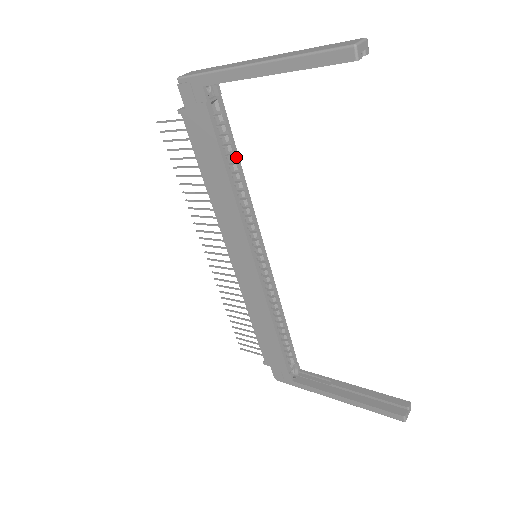
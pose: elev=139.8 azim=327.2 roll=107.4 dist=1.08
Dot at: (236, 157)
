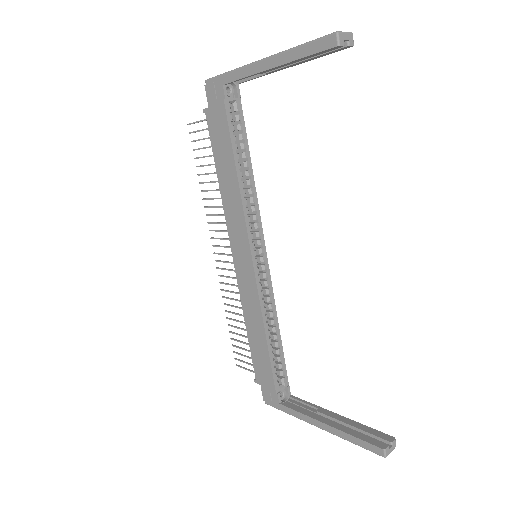
Dot at: (247, 156)
